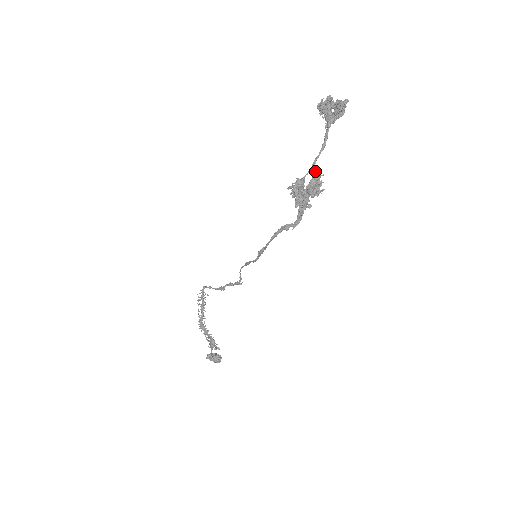
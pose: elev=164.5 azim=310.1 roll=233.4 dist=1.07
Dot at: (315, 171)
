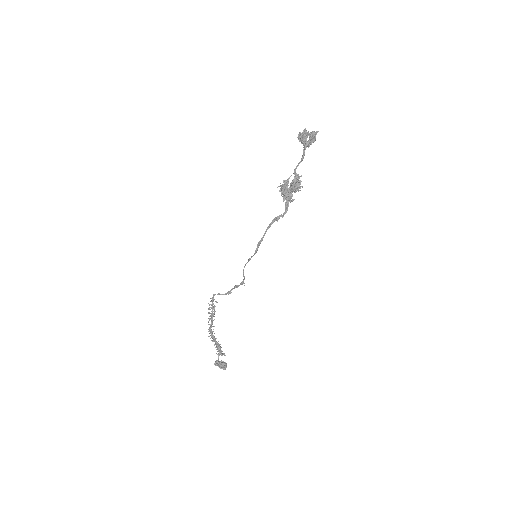
Dot at: (296, 174)
